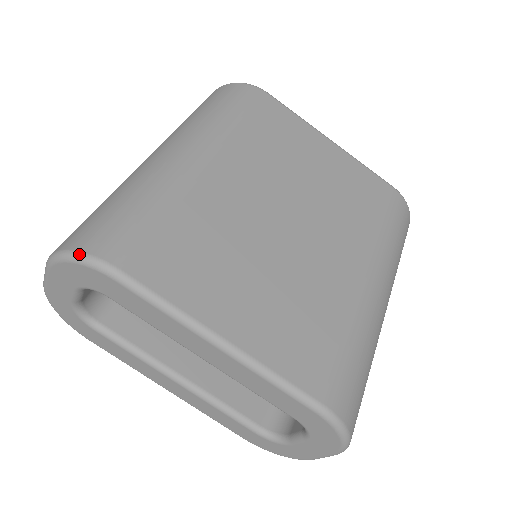
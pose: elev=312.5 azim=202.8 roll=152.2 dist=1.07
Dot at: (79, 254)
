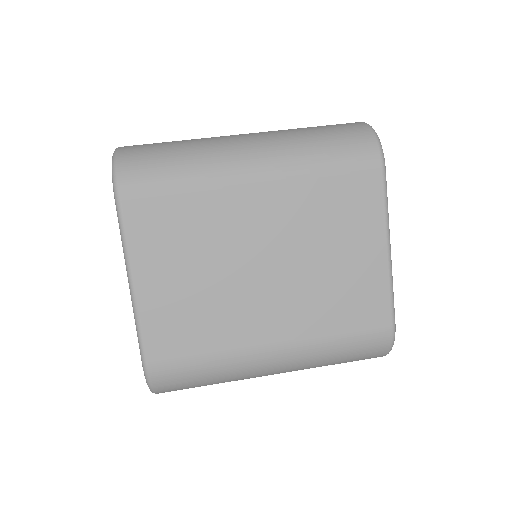
Dot at: (115, 168)
